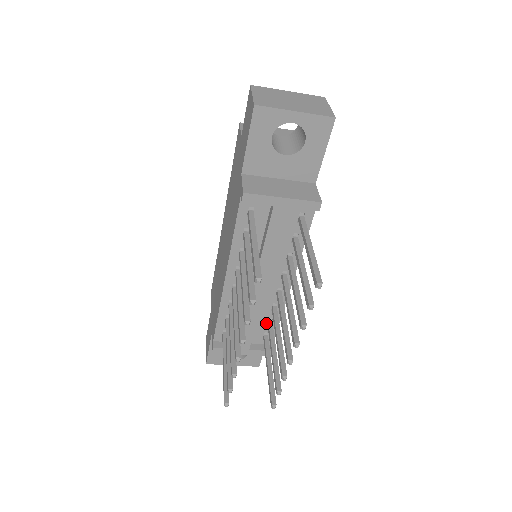
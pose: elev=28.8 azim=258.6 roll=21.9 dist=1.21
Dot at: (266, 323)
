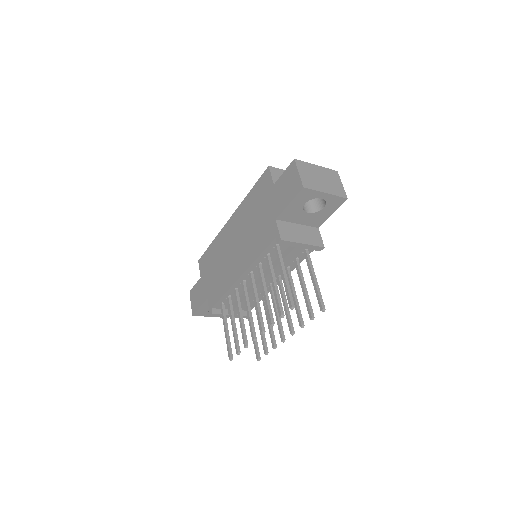
Dot at: (253, 300)
